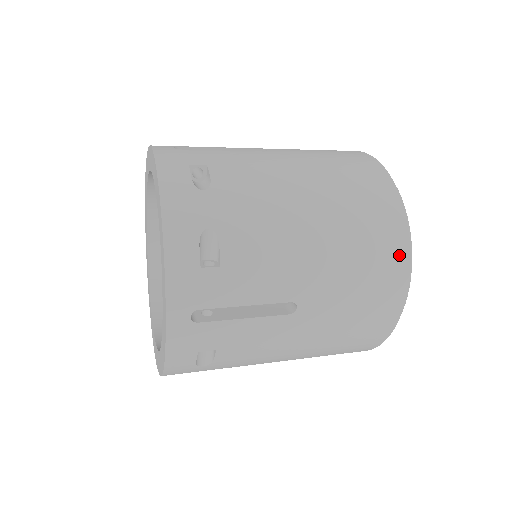
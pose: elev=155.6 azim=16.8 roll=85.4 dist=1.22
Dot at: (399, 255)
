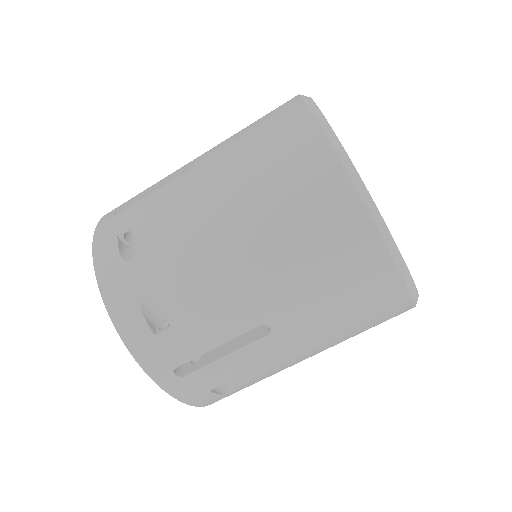
Dot at: (357, 225)
